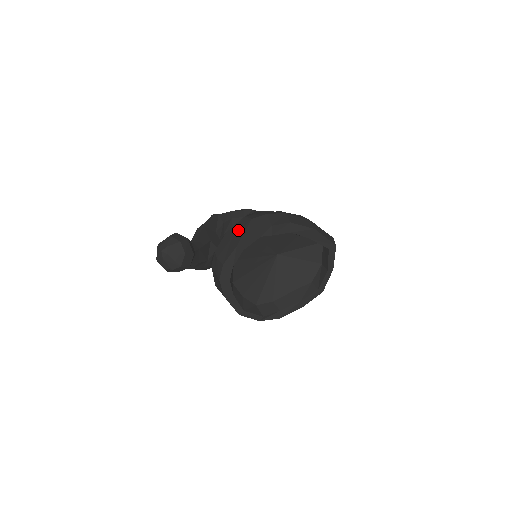
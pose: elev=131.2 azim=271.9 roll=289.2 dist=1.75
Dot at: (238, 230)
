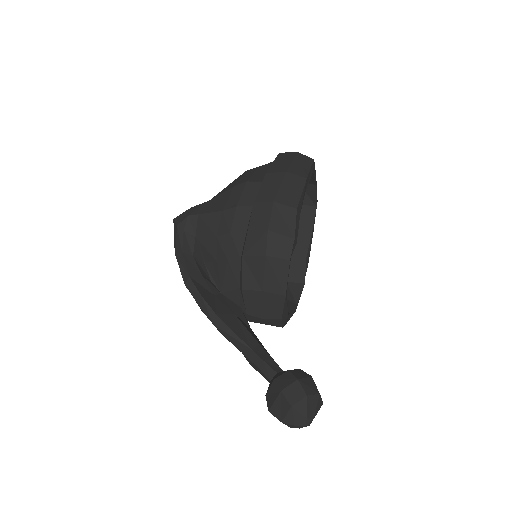
Dot at: (261, 279)
